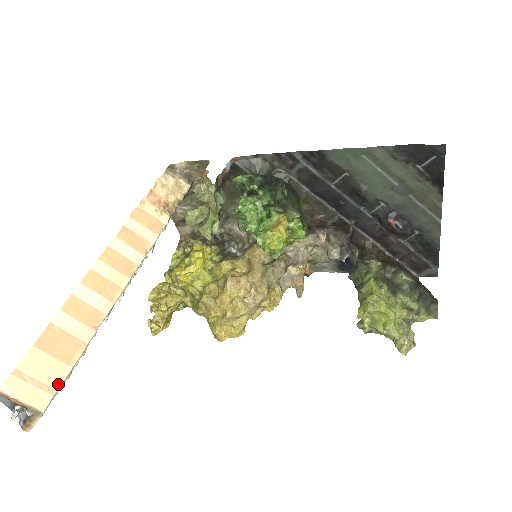
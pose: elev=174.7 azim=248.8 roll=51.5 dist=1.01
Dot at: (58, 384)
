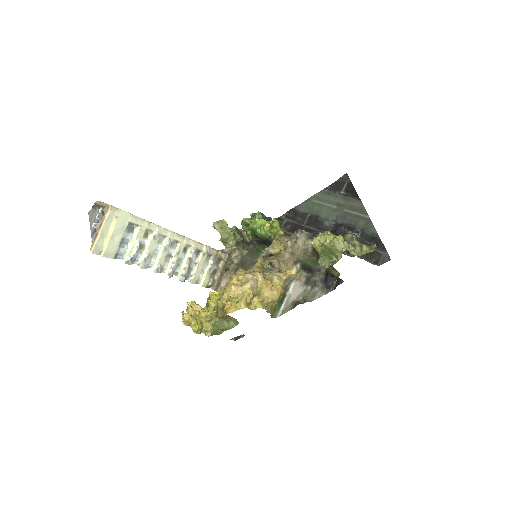
Dot at: (122, 210)
